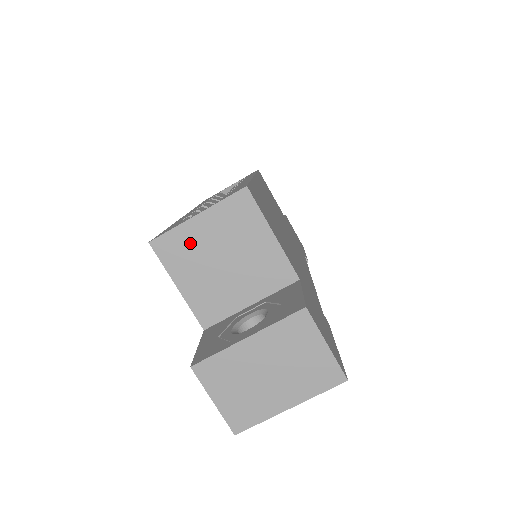
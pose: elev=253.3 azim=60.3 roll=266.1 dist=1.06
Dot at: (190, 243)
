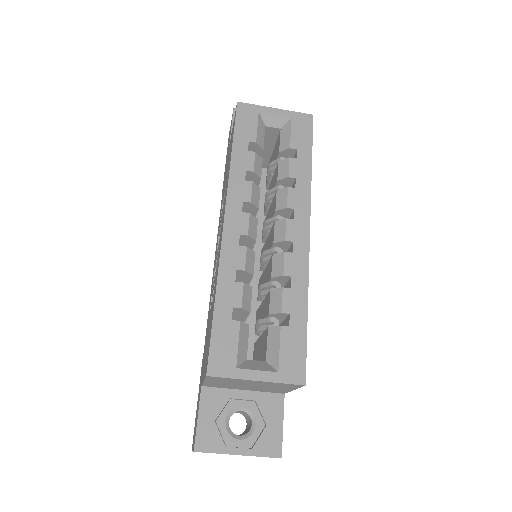
Dot at: (236, 381)
